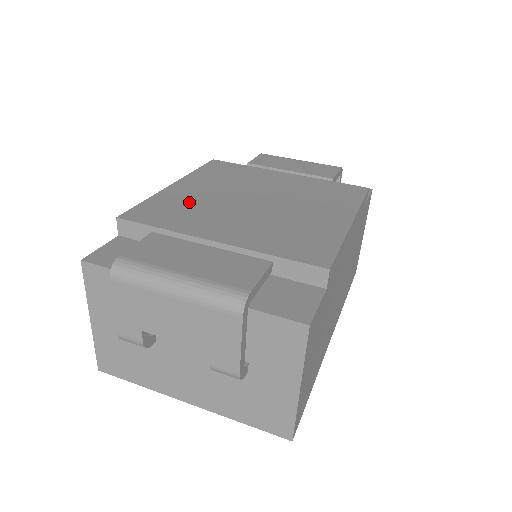
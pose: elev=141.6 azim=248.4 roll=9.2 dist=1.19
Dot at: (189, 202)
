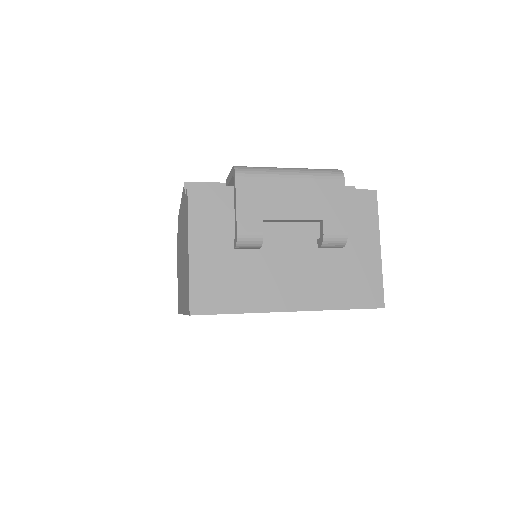
Dot at: occluded
